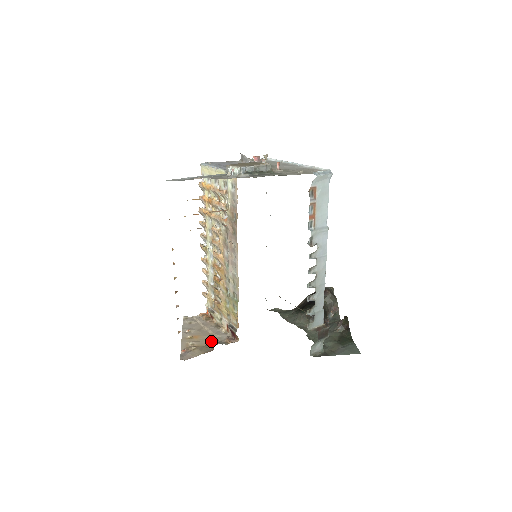
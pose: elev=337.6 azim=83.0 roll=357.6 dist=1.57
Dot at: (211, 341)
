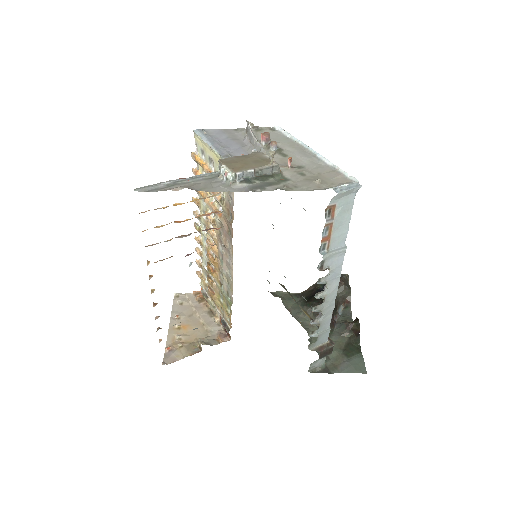
Dot at: (199, 342)
